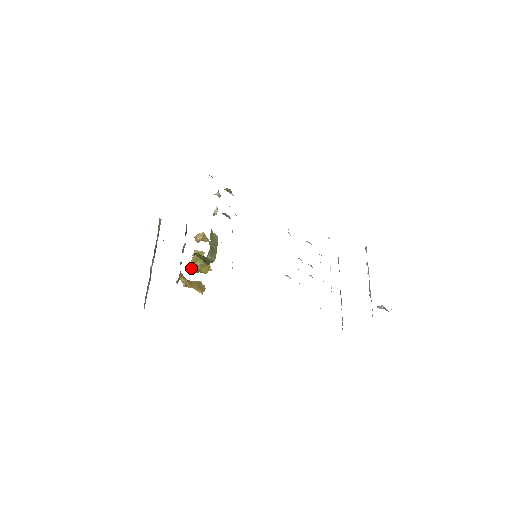
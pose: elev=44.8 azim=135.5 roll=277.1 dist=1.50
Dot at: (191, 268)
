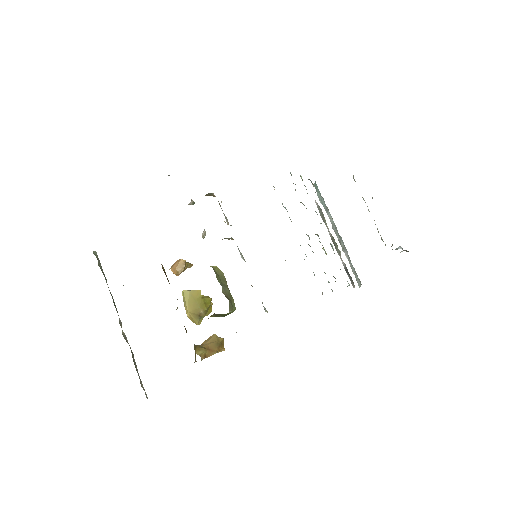
Dot at: (190, 319)
